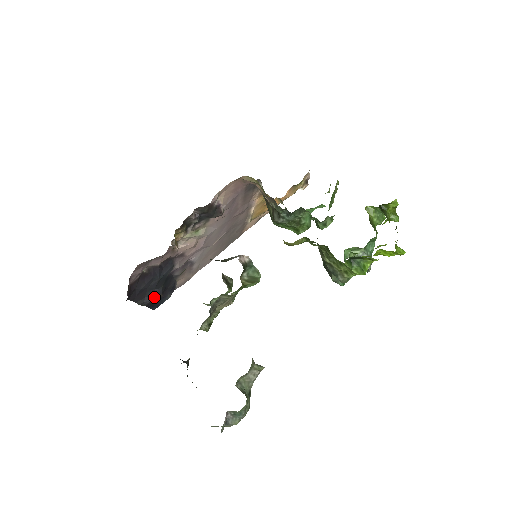
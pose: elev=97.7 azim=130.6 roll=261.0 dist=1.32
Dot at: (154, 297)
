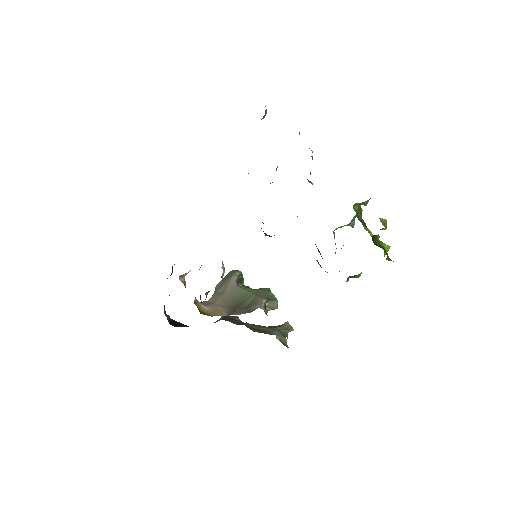
Dot at: occluded
